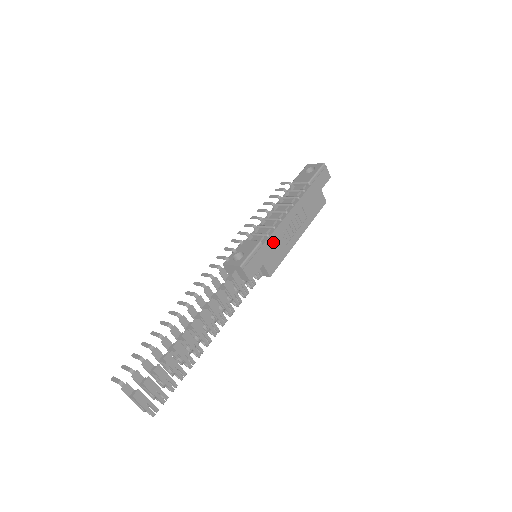
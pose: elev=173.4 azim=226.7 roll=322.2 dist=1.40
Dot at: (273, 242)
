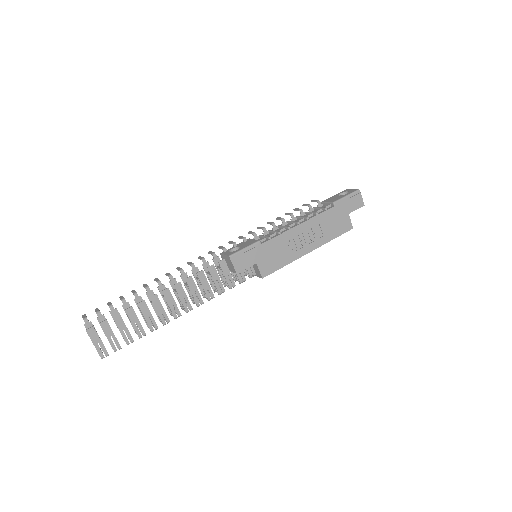
Dot at: (274, 246)
